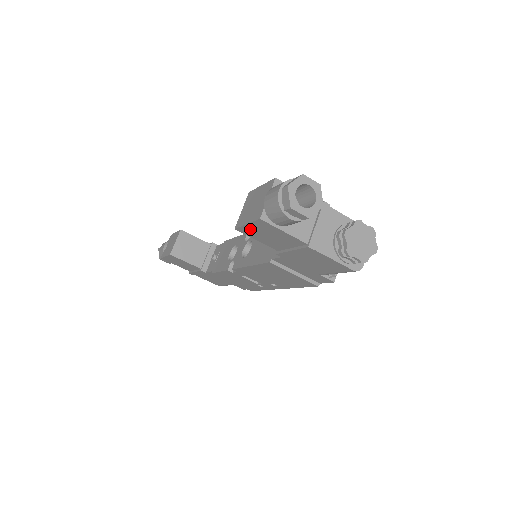
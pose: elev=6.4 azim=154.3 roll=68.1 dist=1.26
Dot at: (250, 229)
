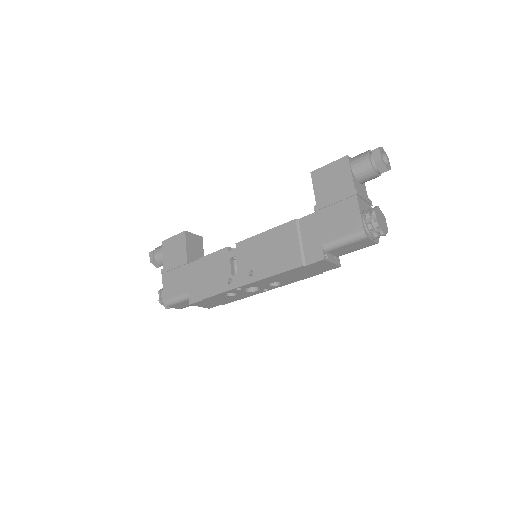
Dot at: (324, 171)
